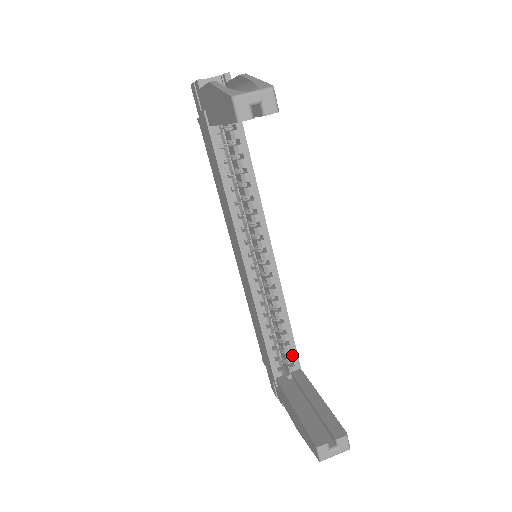
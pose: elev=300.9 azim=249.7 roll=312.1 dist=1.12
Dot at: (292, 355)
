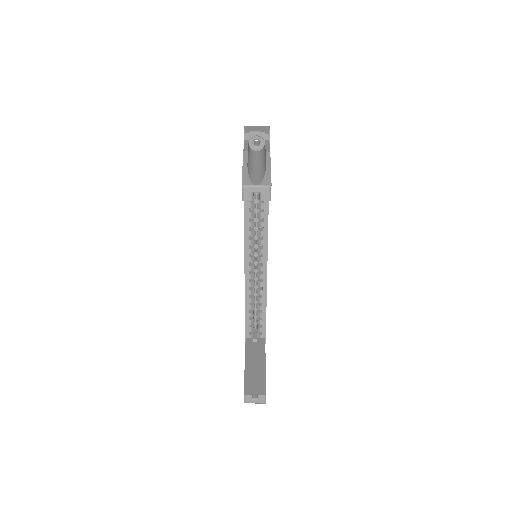
Dot at: (262, 327)
